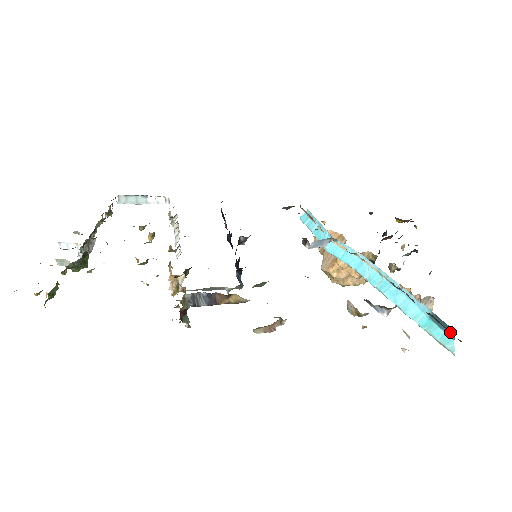
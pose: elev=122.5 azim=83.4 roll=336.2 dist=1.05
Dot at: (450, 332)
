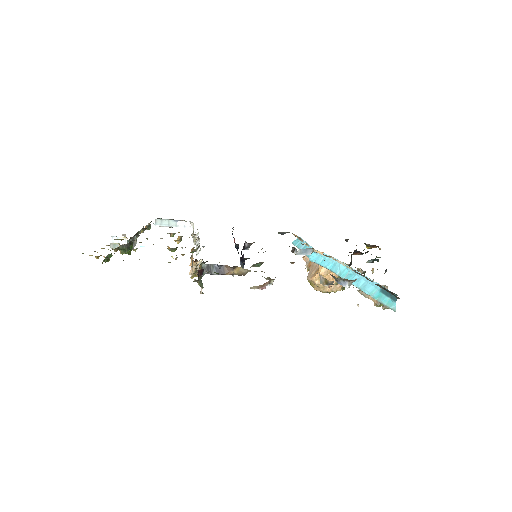
Dot at: (392, 294)
